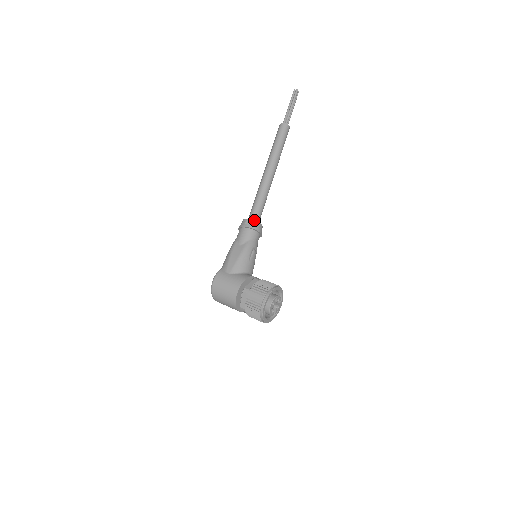
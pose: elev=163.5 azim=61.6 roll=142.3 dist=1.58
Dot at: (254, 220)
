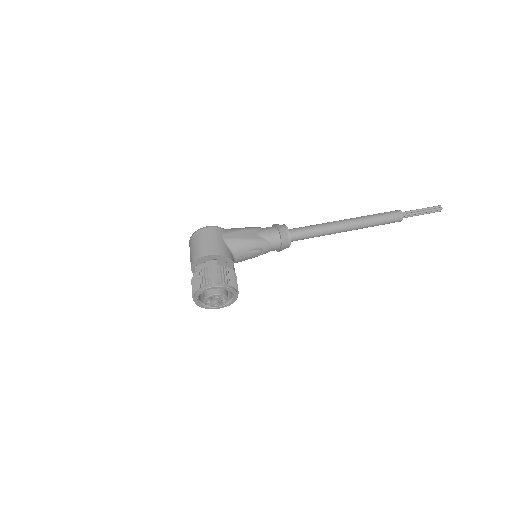
Dot at: (290, 234)
